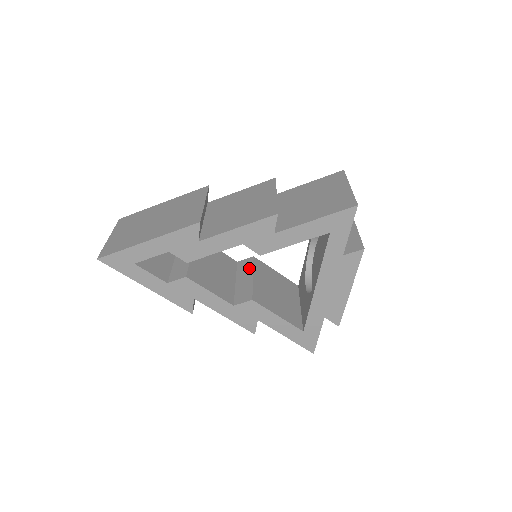
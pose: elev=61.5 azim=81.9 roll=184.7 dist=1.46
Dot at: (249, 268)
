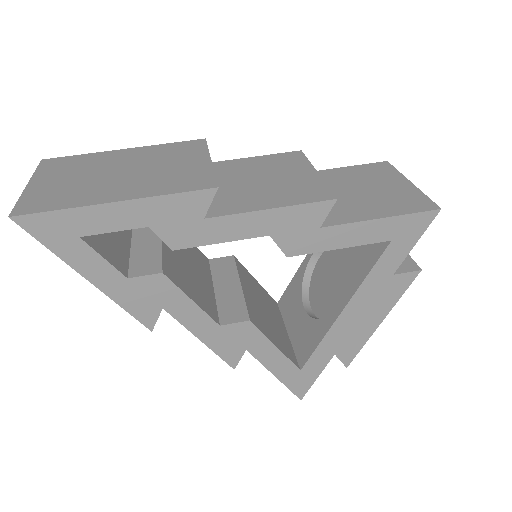
Dot at: (231, 271)
